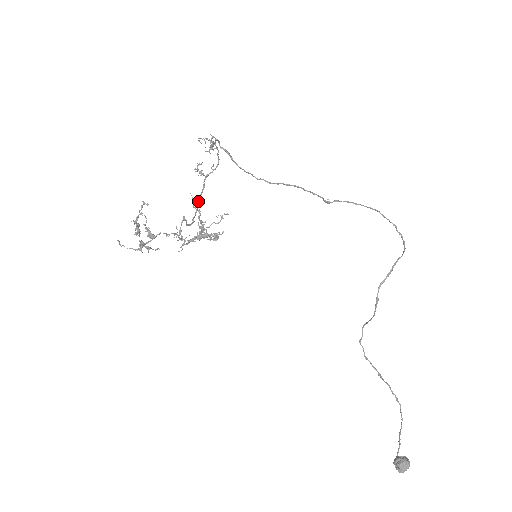
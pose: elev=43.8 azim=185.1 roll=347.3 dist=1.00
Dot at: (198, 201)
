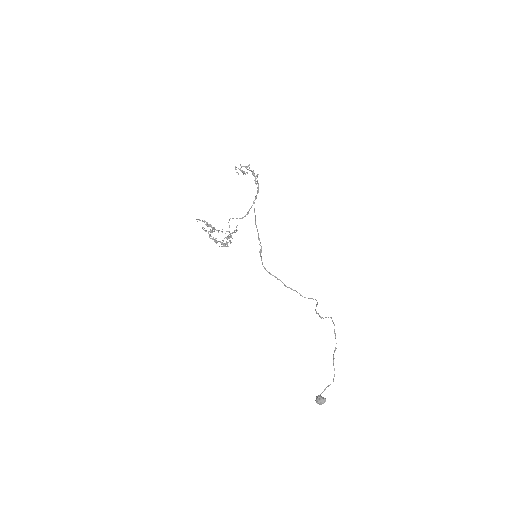
Dot at: (255, 196)
